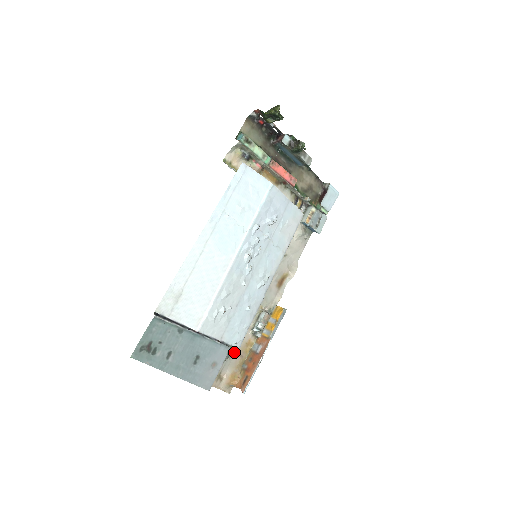
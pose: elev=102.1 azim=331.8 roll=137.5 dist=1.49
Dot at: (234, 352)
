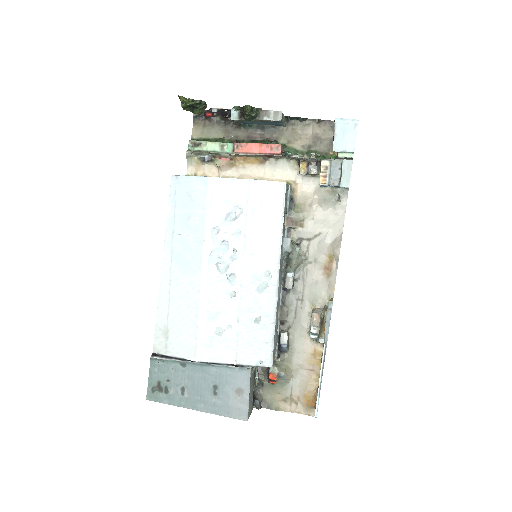
Dot at: (299, 368)
